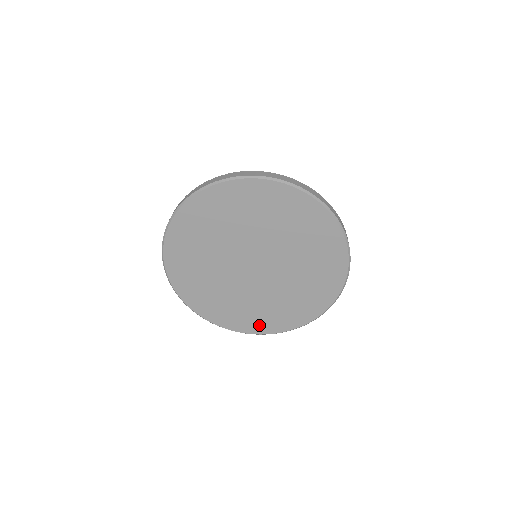
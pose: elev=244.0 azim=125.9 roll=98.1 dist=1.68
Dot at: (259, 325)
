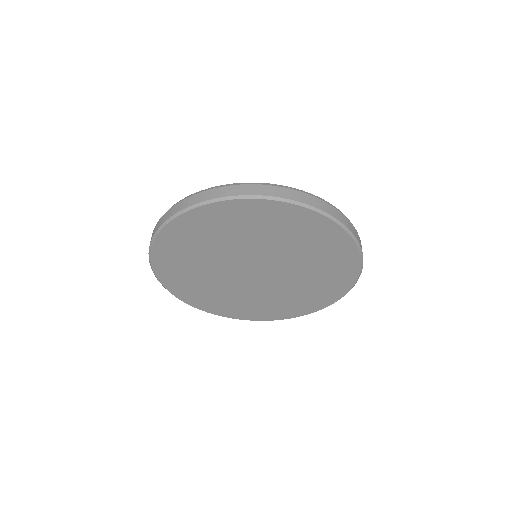
Dot at: (191, 296)
